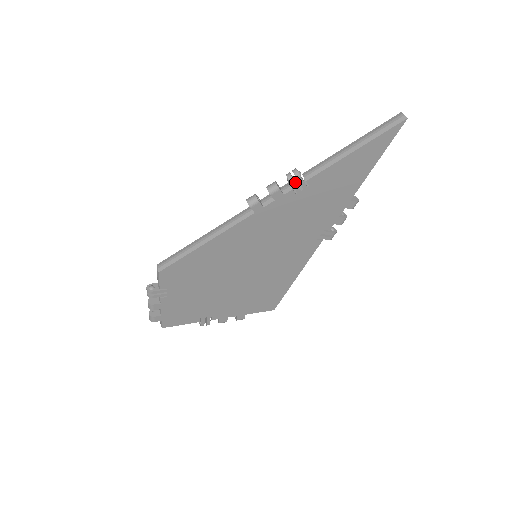
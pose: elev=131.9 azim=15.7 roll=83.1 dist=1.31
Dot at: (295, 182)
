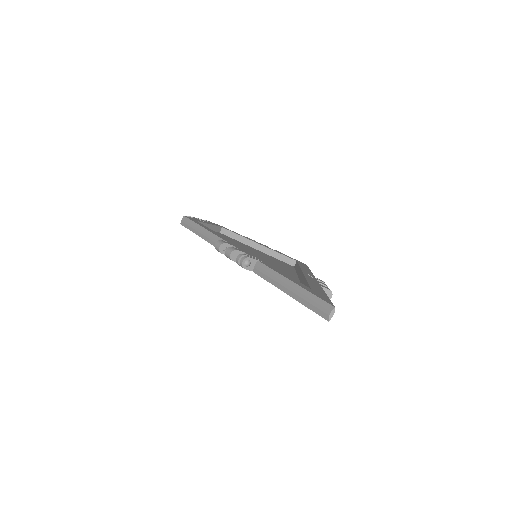
Dot at: occluded
